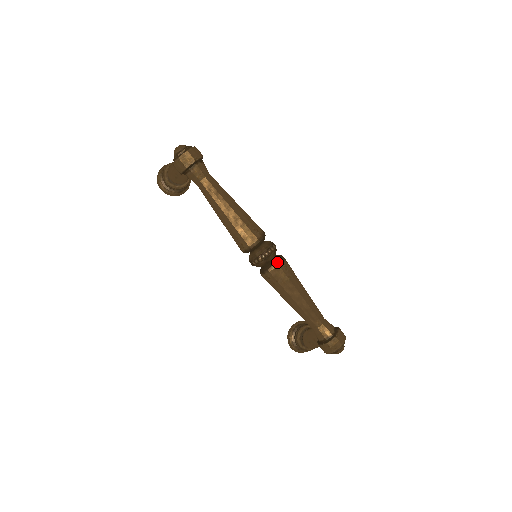
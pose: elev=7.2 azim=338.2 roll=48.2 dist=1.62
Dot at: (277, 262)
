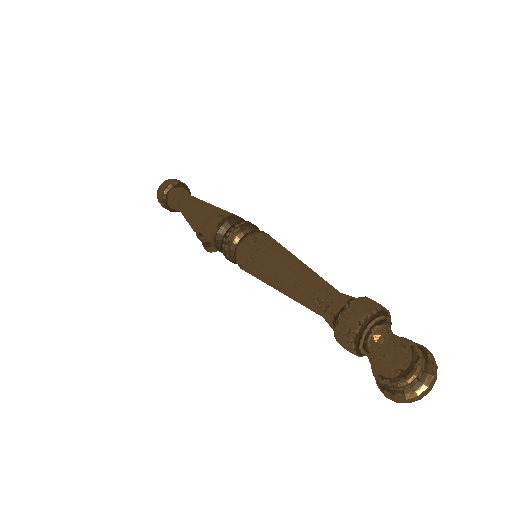
Dot at: (242, 238)
